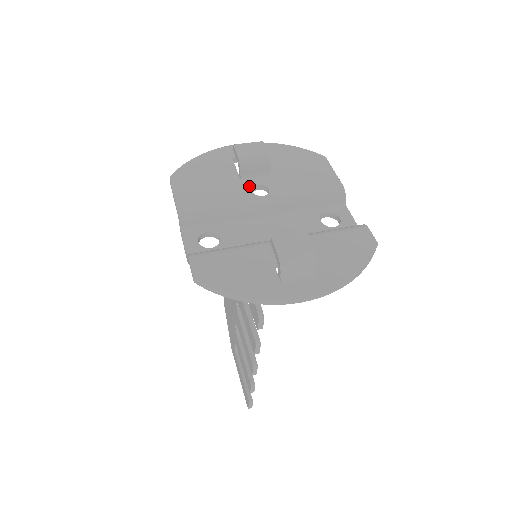
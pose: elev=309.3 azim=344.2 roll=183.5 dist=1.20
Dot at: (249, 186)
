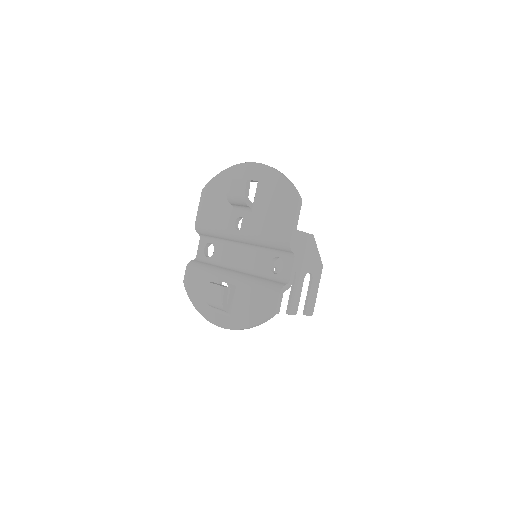
Dot at: (235, 216)
